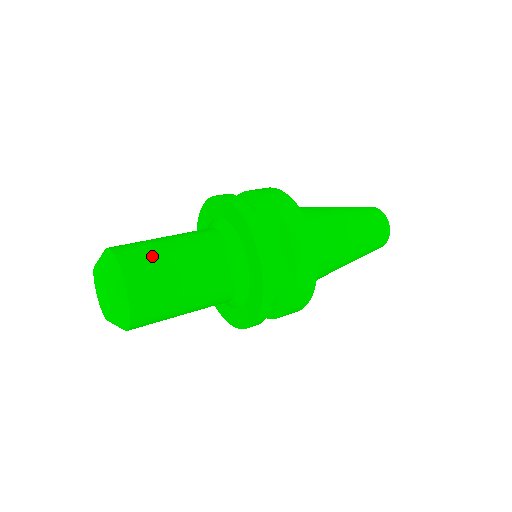
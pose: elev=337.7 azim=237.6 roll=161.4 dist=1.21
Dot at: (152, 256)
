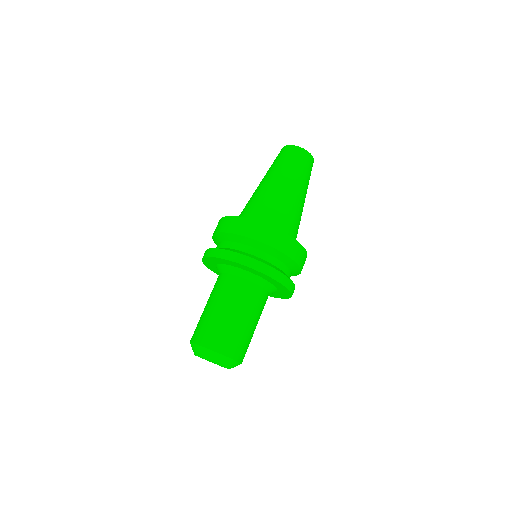
Dot at: (218, 328)
